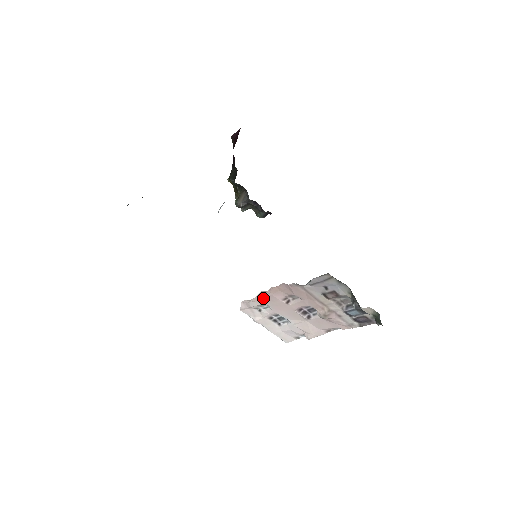
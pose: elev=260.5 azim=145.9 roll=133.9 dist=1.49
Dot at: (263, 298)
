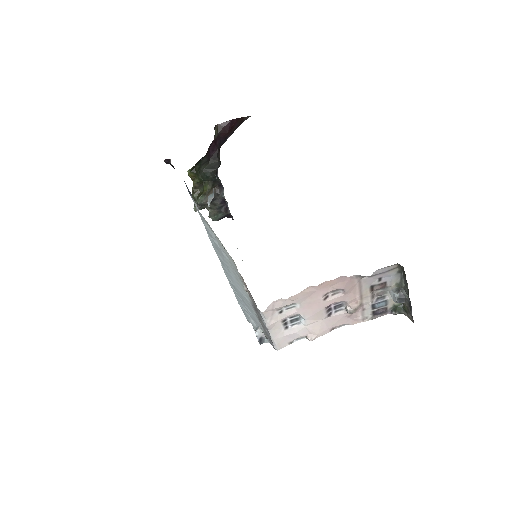
Dot at: (304, 295)
